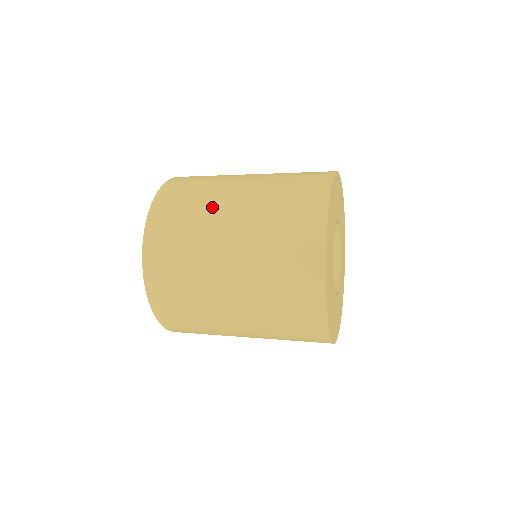
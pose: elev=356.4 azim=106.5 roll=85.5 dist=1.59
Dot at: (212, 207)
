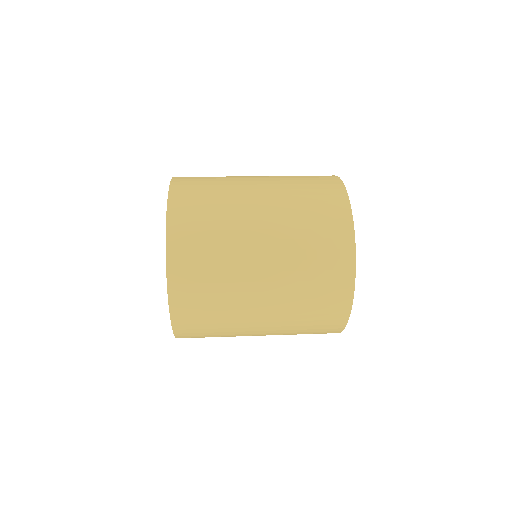
Dot at: (236, 186)
